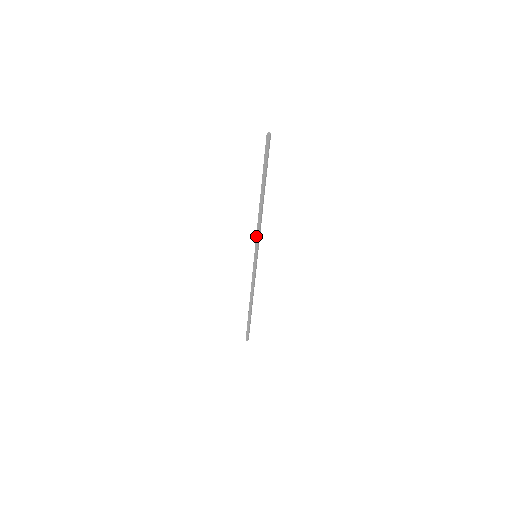
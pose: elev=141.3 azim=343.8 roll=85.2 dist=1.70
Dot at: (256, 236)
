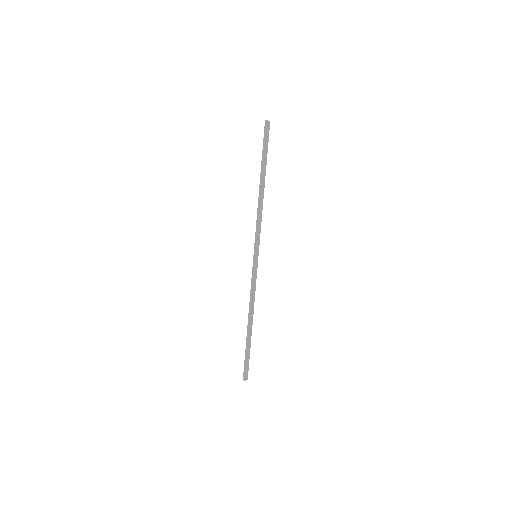
Dot at: (256, 229)
